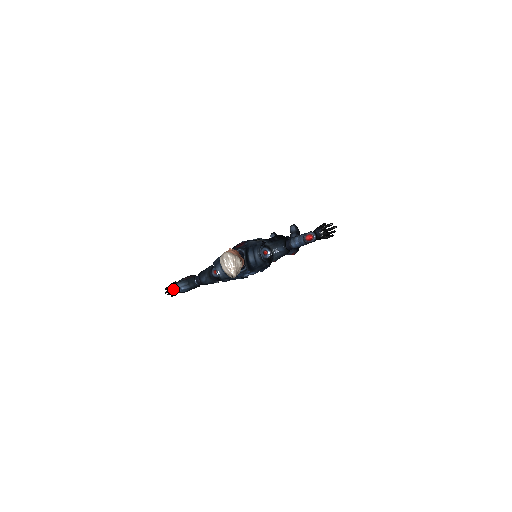
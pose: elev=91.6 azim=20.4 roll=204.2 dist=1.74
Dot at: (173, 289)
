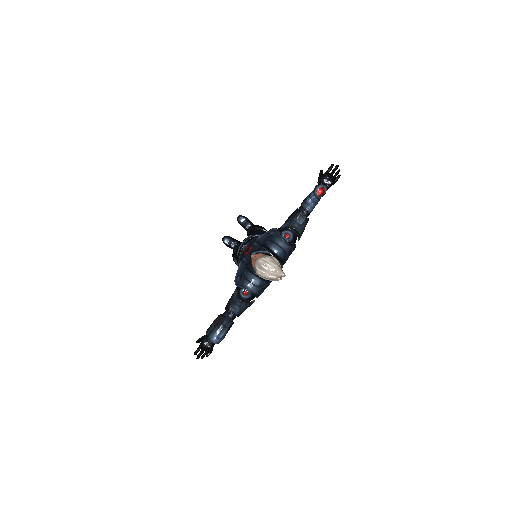
Dot at: (206, 347)
